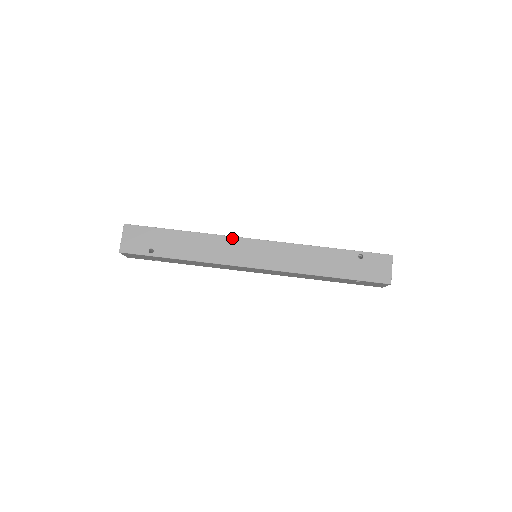
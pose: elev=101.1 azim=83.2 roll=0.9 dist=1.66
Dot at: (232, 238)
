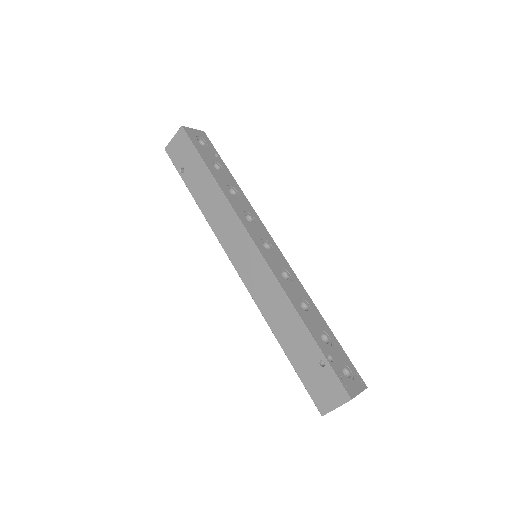
Dot at: (240, 223)
